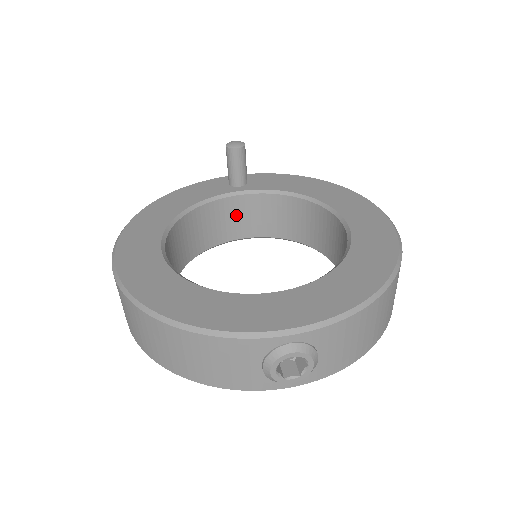
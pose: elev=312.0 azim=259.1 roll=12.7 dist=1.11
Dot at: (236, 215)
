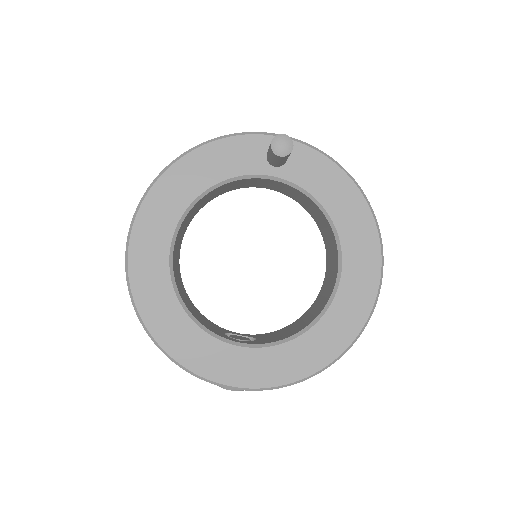
Dot at: (263, 183)
